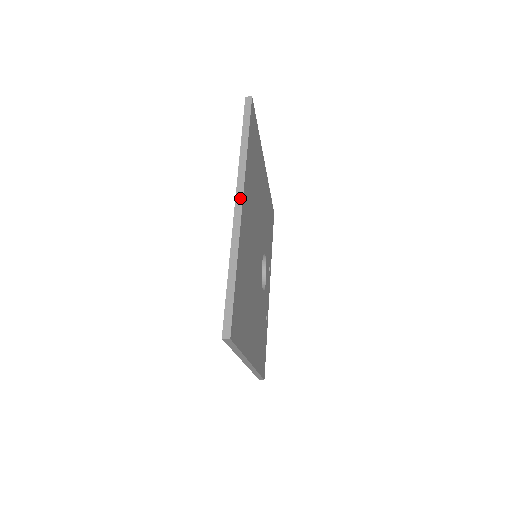
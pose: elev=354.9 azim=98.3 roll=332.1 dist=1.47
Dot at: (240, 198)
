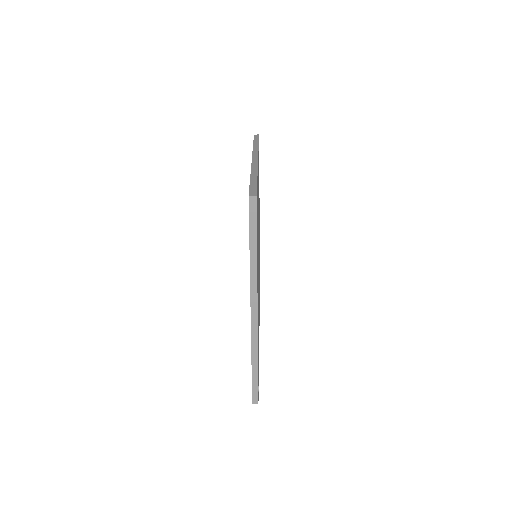
Dot at: (256, 157)
